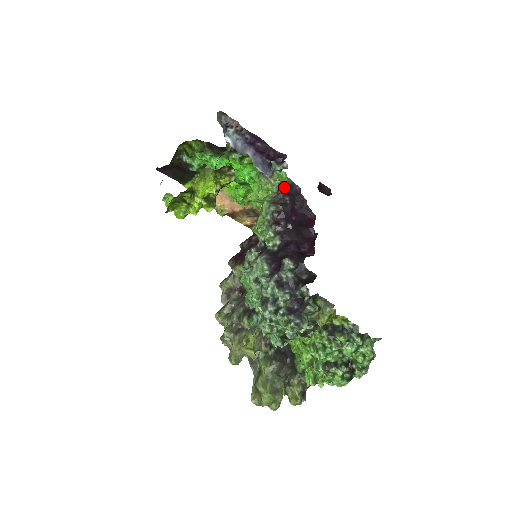
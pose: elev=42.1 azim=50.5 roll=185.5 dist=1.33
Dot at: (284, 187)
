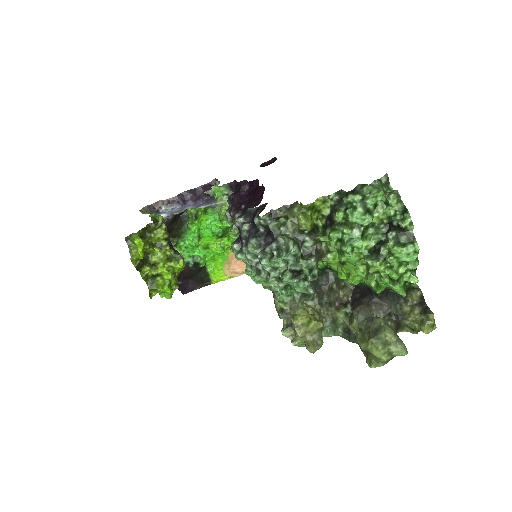
Dot at: occluded
